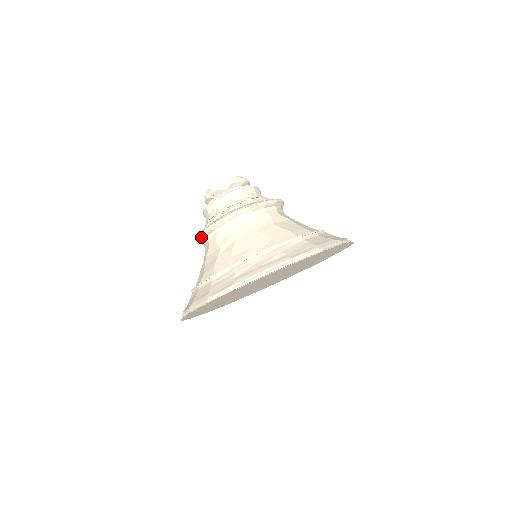
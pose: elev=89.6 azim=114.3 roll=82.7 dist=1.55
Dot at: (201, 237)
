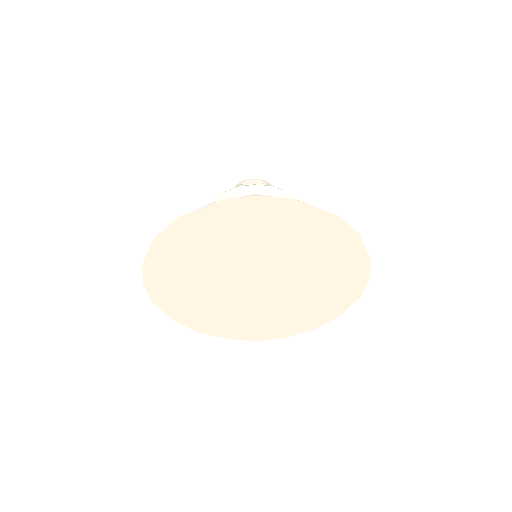
Dot at: occluded
